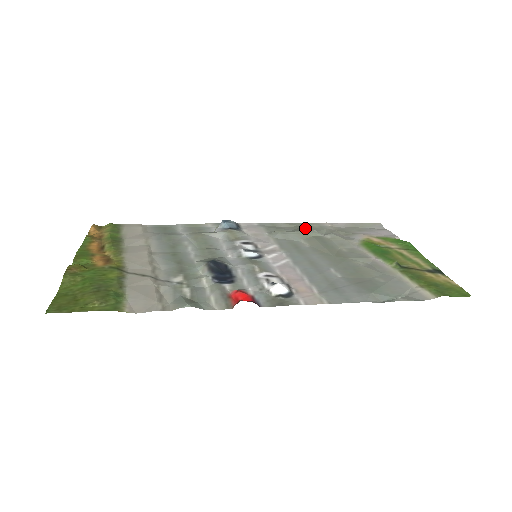
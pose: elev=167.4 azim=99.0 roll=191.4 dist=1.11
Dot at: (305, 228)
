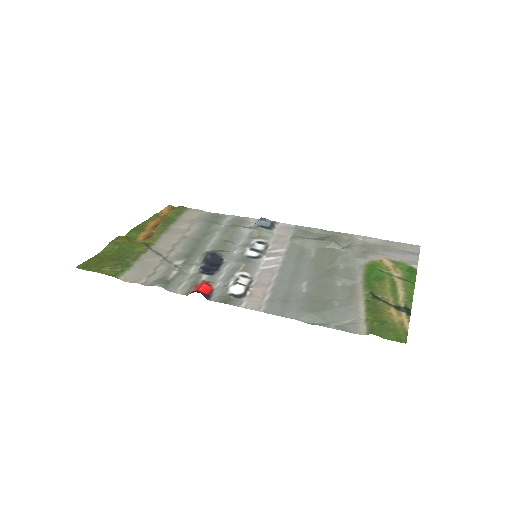
Dot at: (330, 238)
